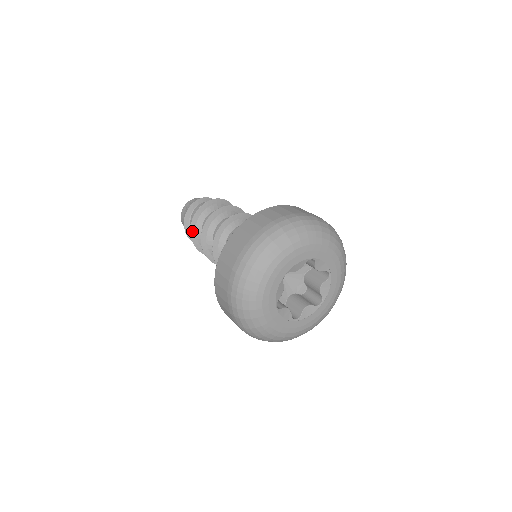
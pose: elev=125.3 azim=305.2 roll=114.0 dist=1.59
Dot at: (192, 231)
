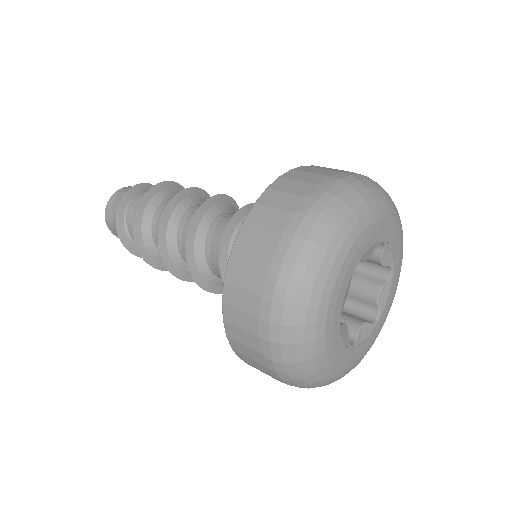
Dot at: (136, 225)
